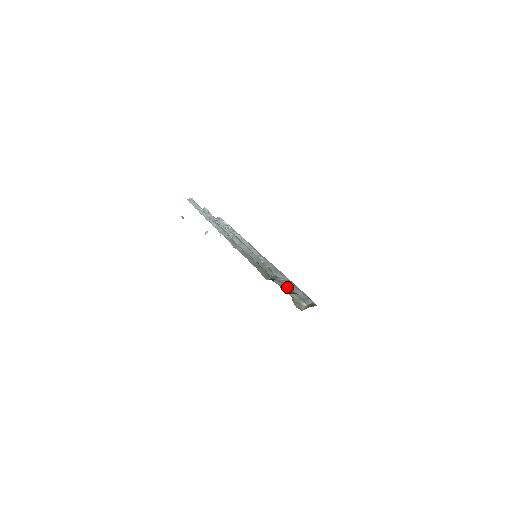
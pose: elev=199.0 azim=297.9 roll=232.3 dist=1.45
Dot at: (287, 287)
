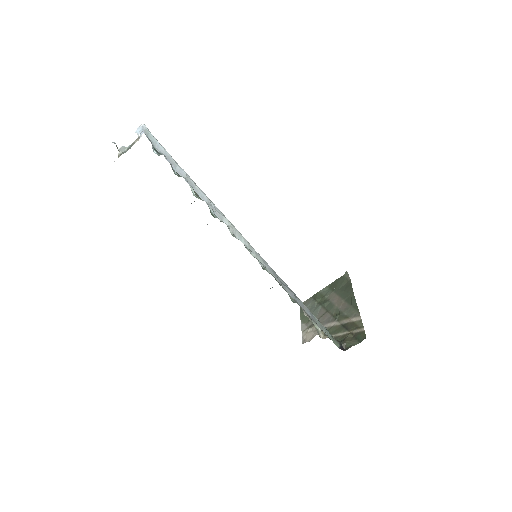
Dot at: occluded
